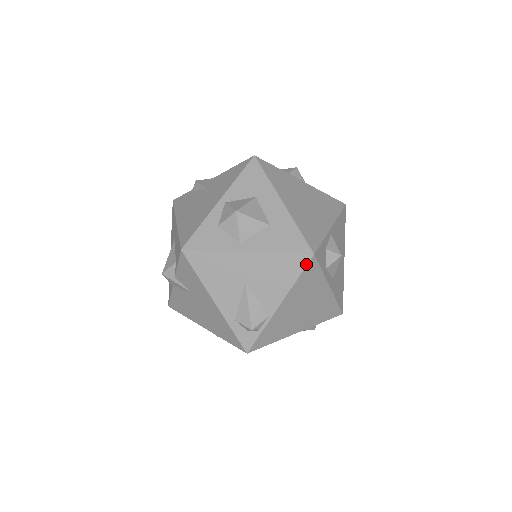
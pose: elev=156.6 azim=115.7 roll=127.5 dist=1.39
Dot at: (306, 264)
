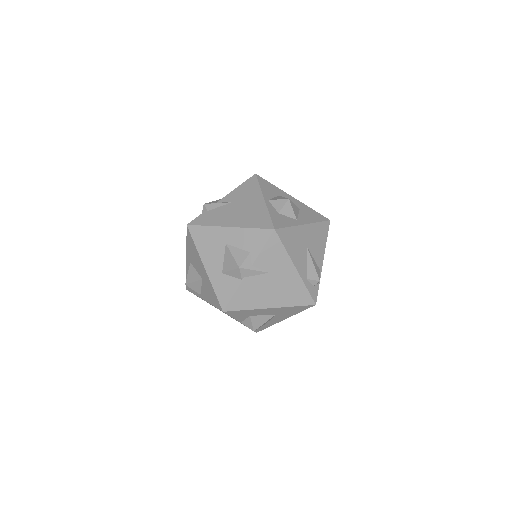
Dot at: (328, 228)
